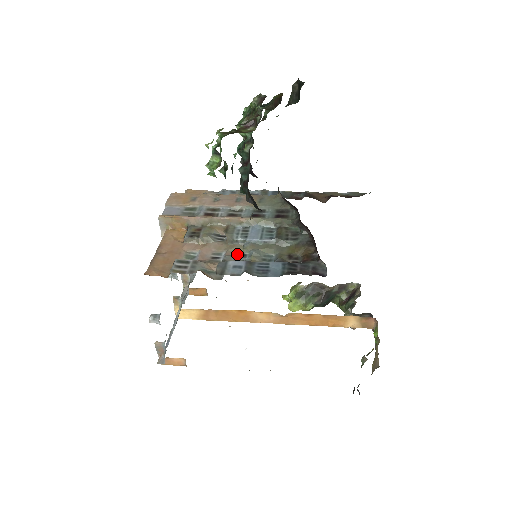
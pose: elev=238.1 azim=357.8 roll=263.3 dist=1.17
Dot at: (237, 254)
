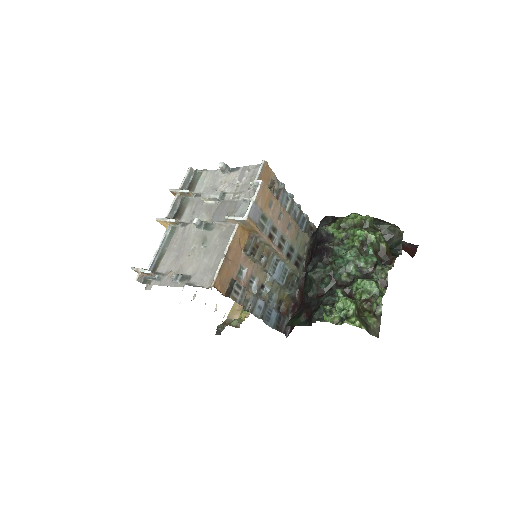
Dot at: (262, 285)
